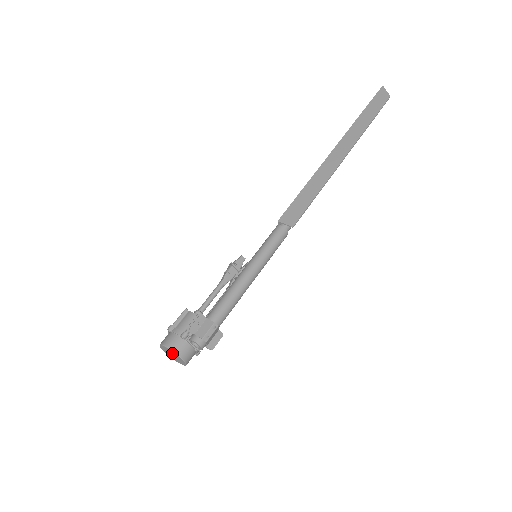
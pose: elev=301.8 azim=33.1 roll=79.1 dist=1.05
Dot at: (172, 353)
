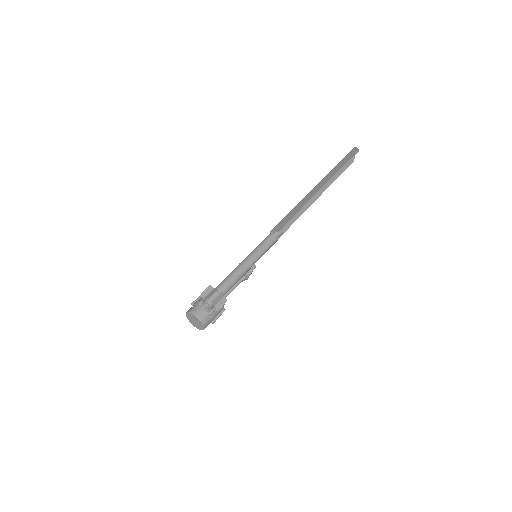
Dot at: (193, 317)
